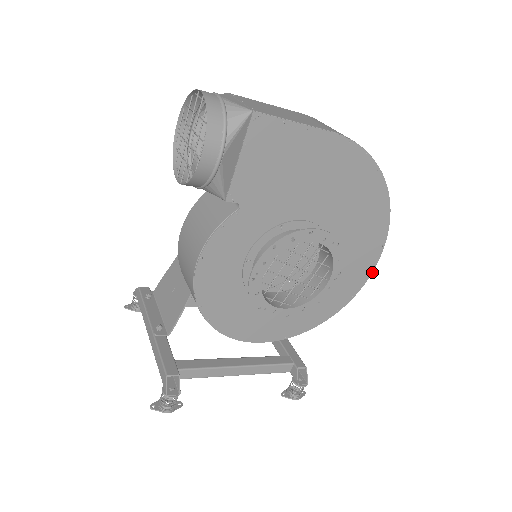
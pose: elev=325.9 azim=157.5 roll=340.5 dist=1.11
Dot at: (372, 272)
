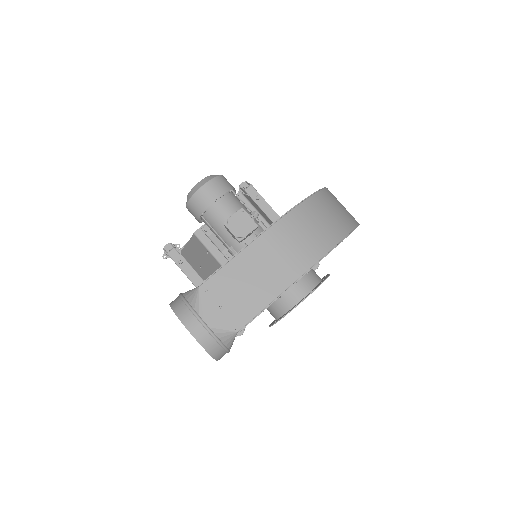
Dot at: occluded
